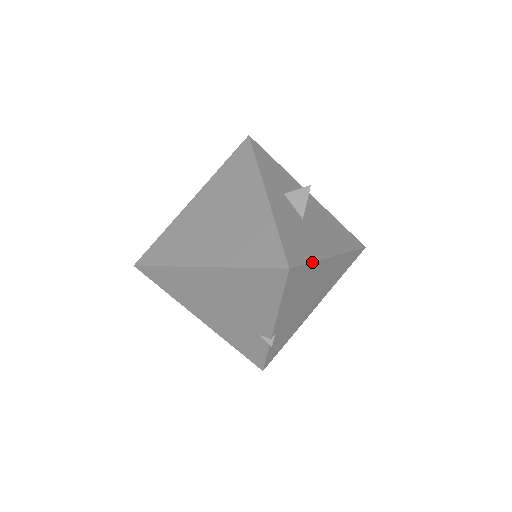
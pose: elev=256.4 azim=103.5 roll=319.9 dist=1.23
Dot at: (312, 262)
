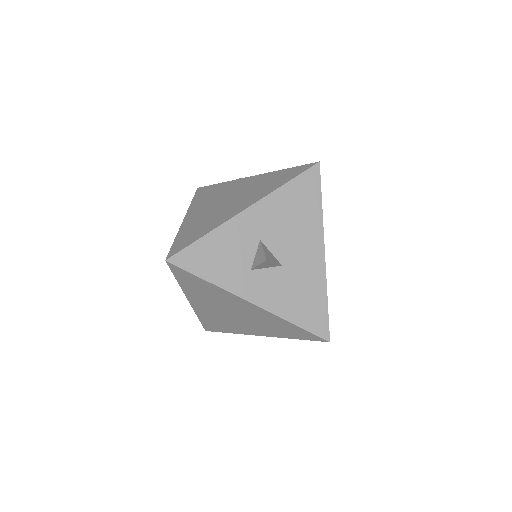
Dot at: (327, 300)
